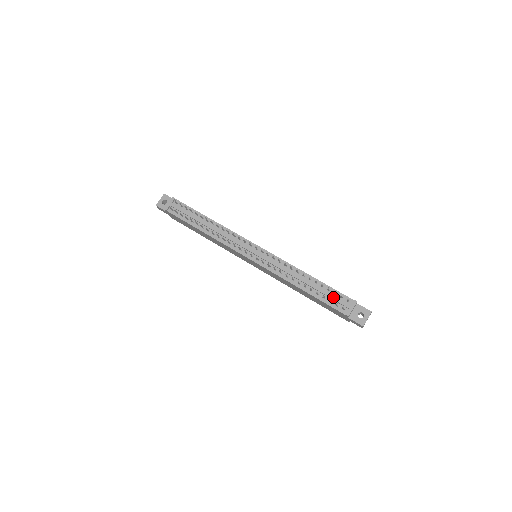
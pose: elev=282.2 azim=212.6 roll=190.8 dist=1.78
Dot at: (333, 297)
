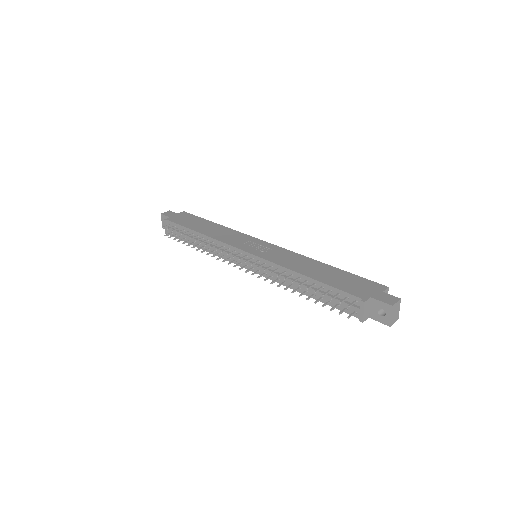
Dot at: (337, 301)
